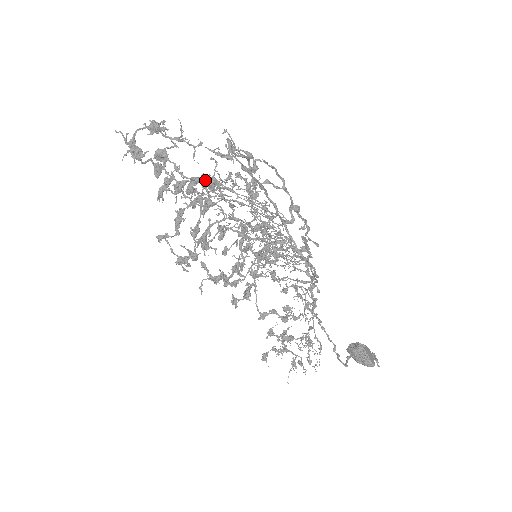
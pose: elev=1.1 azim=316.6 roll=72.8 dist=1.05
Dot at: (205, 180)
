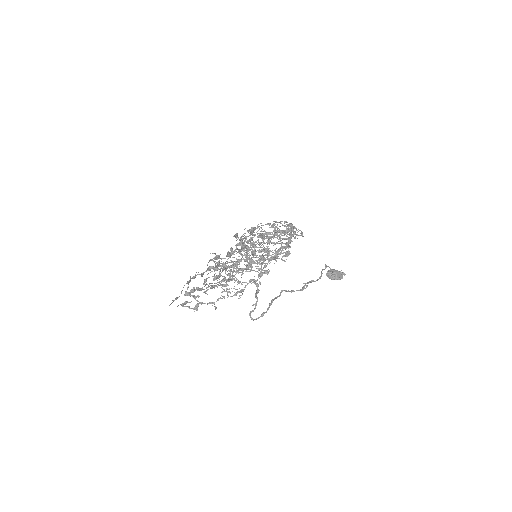
Dot at: occluded
